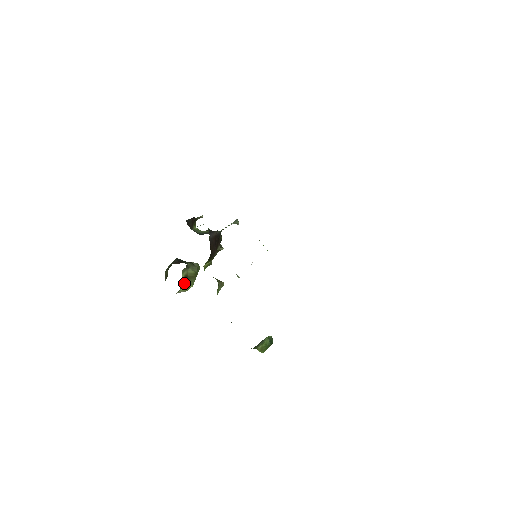
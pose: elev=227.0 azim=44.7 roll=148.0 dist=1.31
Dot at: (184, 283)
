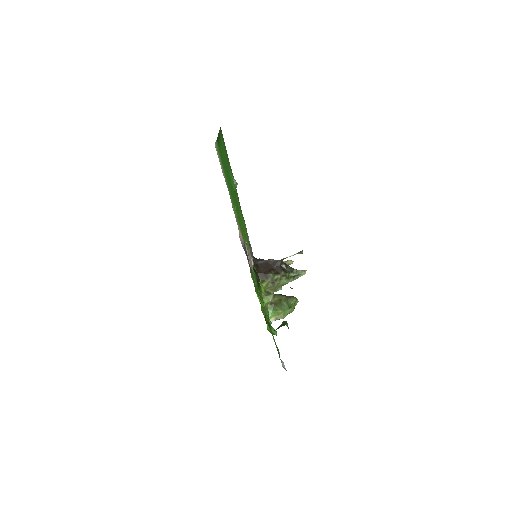
Dot at: (273, 309)
